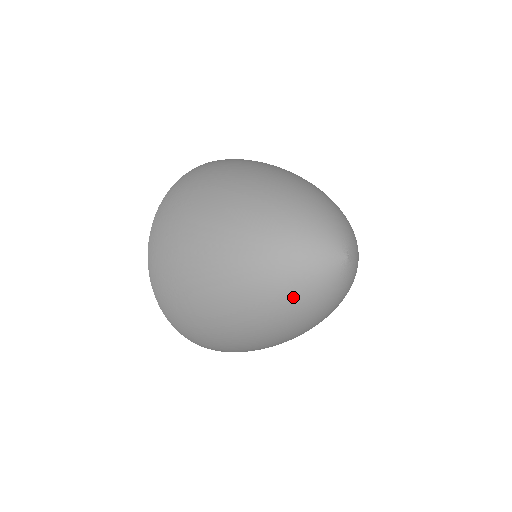
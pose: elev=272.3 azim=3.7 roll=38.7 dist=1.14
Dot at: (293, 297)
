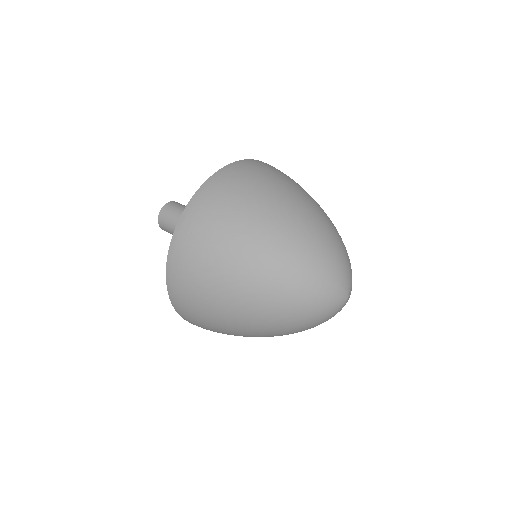
Dot at: occluded
